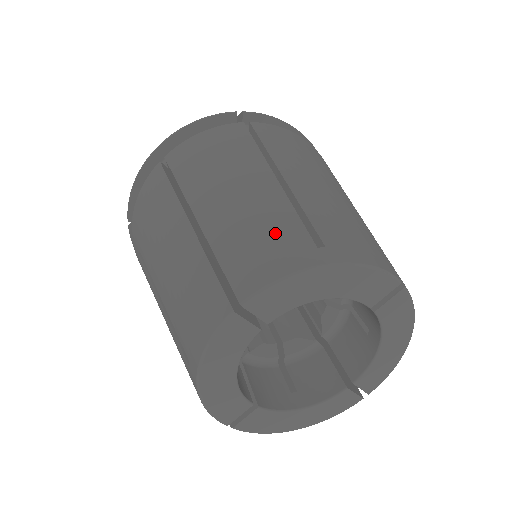
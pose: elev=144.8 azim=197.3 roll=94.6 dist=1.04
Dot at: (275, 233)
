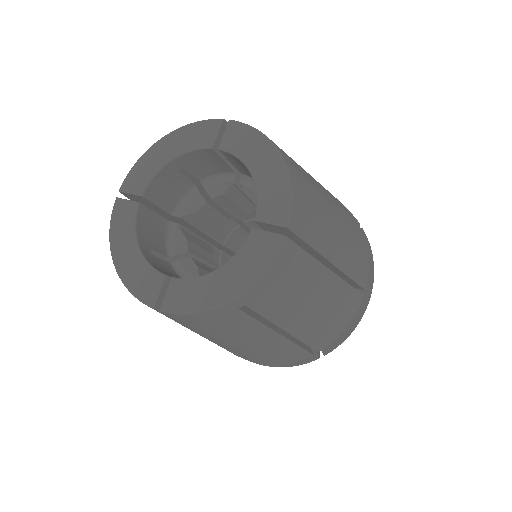
Dot at: occluded
